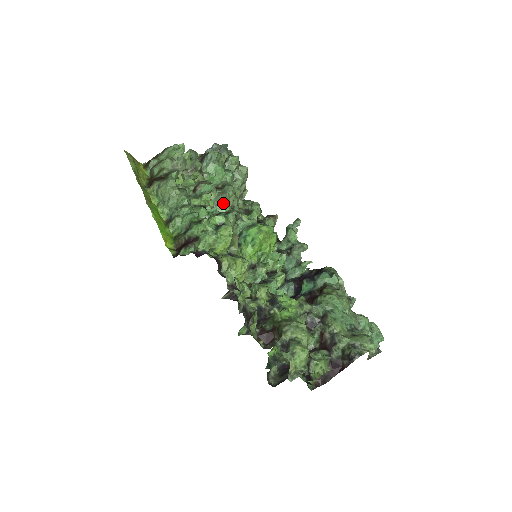
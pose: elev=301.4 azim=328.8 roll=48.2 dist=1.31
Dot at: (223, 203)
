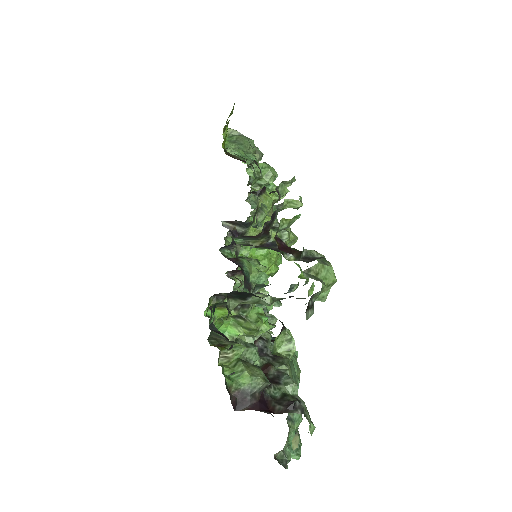
Dot at: occluded
